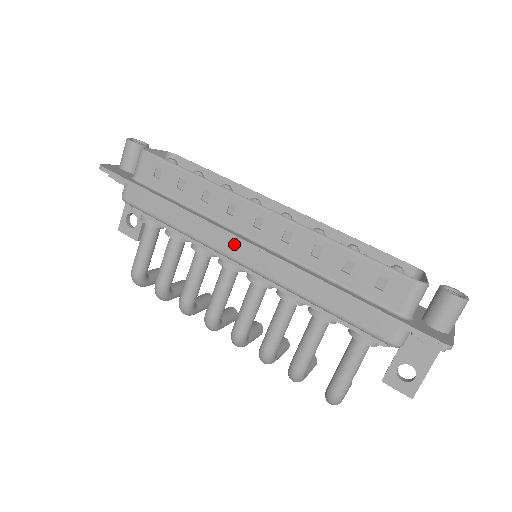
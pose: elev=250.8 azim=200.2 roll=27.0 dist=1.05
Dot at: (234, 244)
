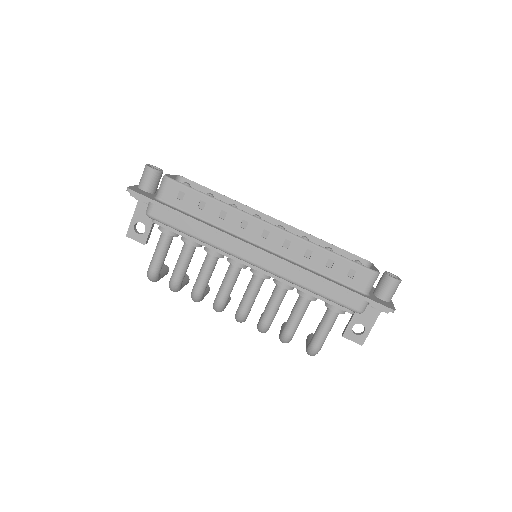
Dot at: (247, 250)
